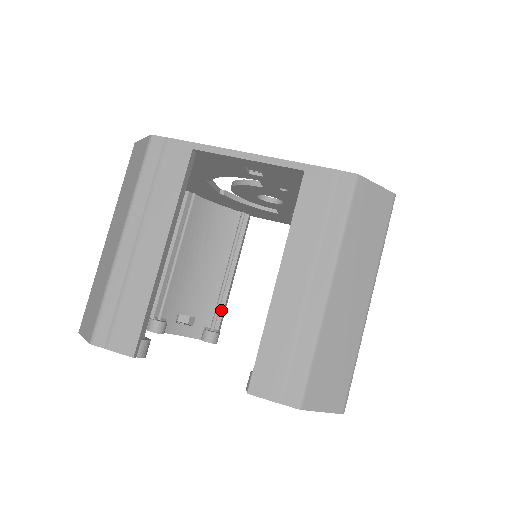
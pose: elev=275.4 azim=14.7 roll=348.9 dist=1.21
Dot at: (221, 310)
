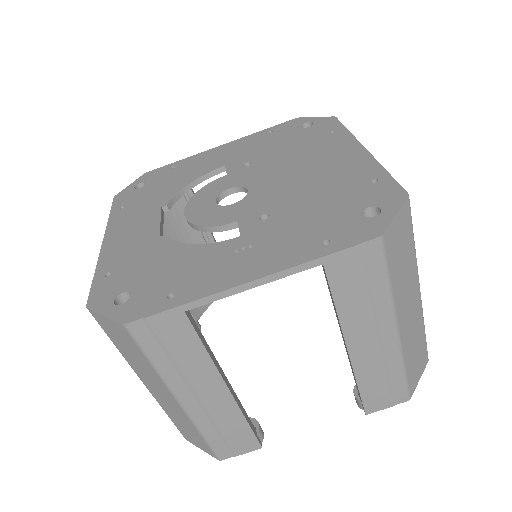
Dot at: occluded
